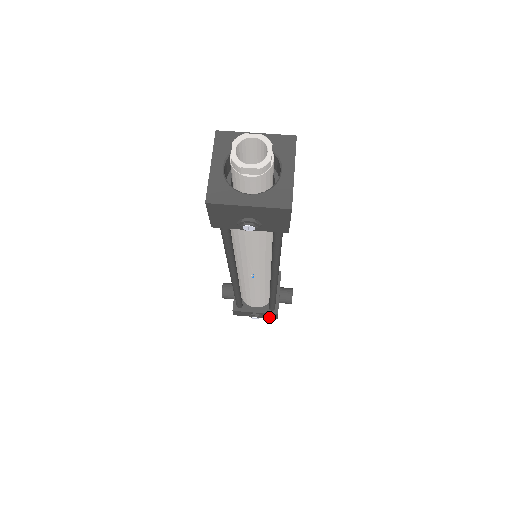
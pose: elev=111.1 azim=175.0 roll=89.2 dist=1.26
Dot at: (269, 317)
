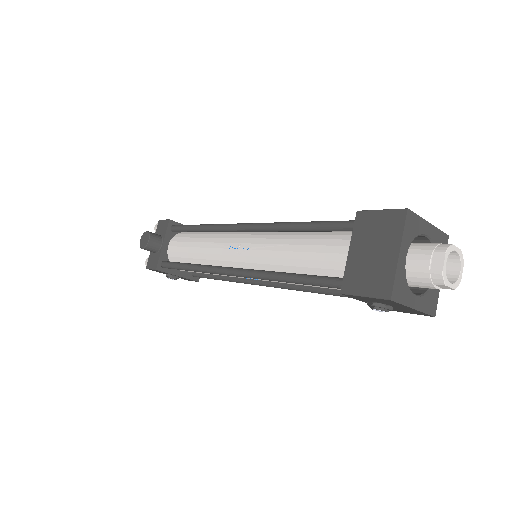
Dot at: (182, 278)
